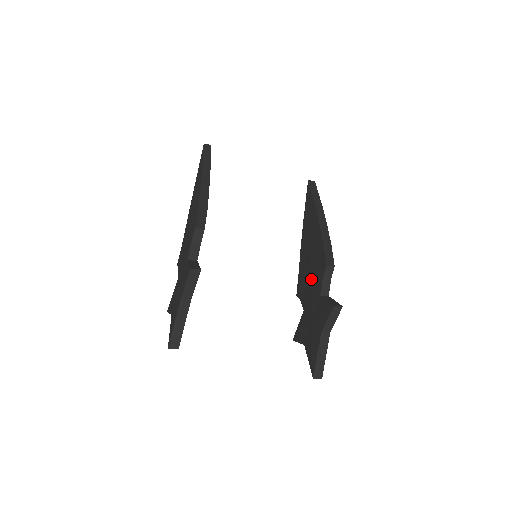
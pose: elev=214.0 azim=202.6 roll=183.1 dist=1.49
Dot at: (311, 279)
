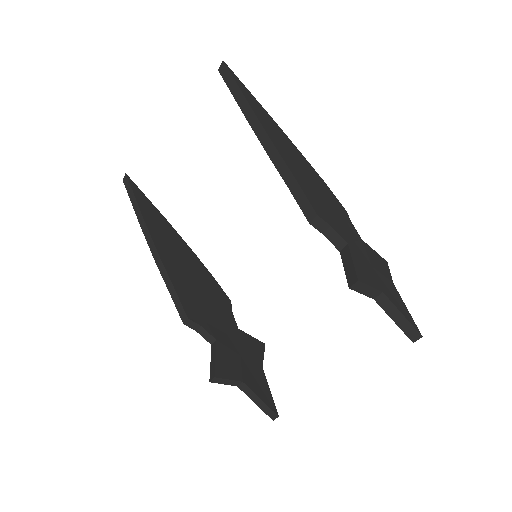
Dot at: occluded
